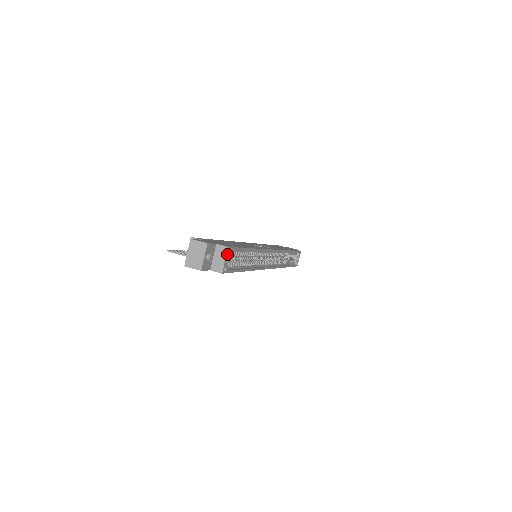
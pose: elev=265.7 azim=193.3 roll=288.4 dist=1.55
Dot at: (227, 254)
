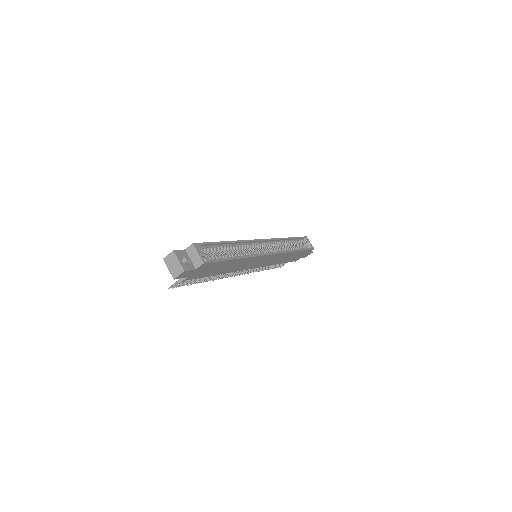
Dot at: (196, 249)
